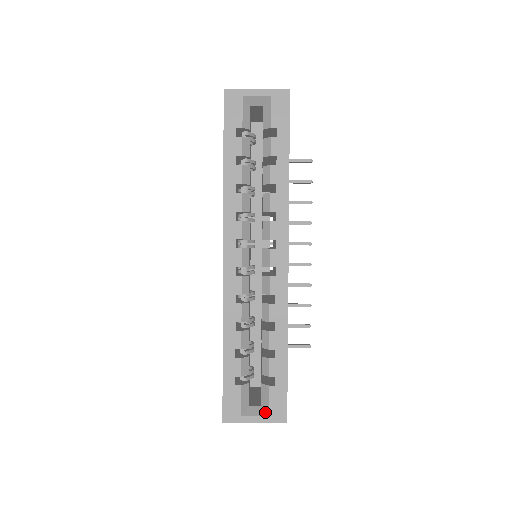
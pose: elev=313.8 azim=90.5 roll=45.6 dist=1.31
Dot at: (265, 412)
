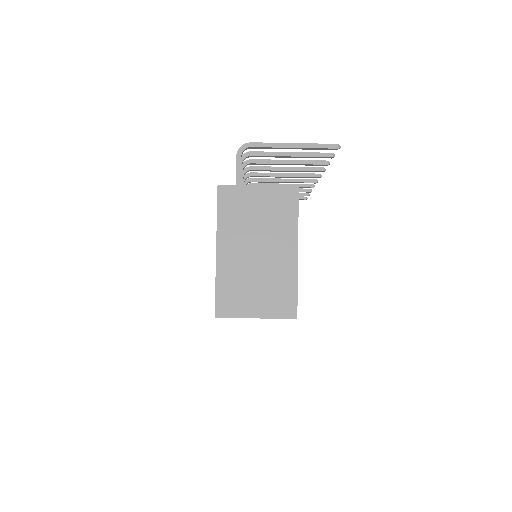
Dot at: occluded
